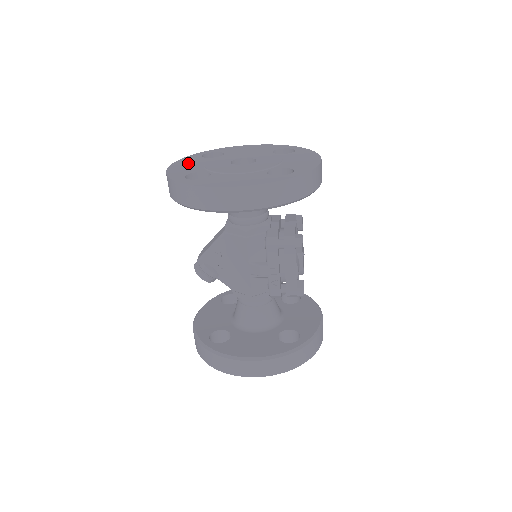
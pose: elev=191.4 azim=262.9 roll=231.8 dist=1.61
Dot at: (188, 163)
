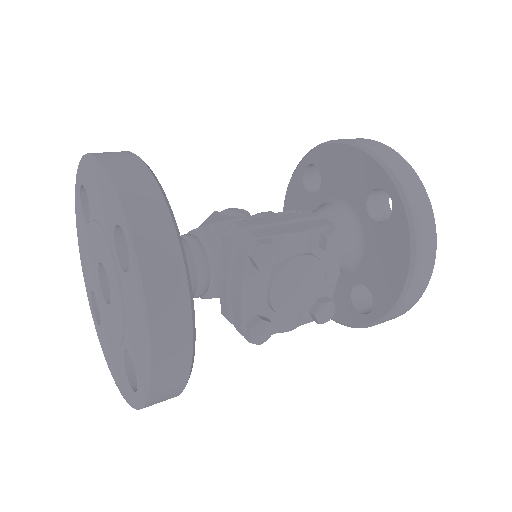
Dot at: (82, 238)
